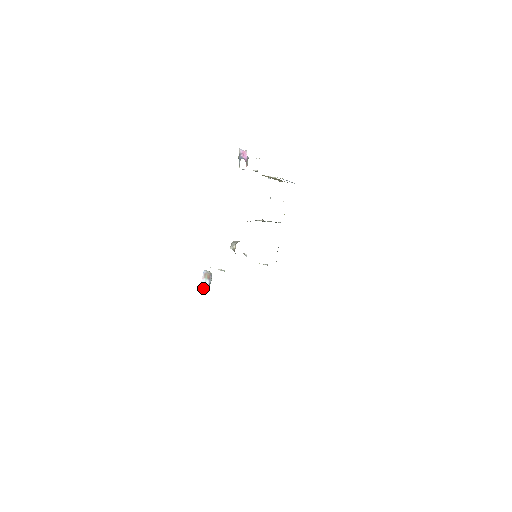
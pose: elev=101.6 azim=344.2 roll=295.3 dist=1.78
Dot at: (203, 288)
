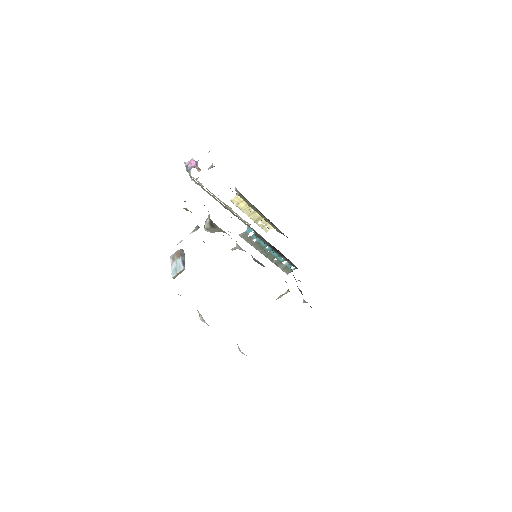
Dot at: (175, 274)
